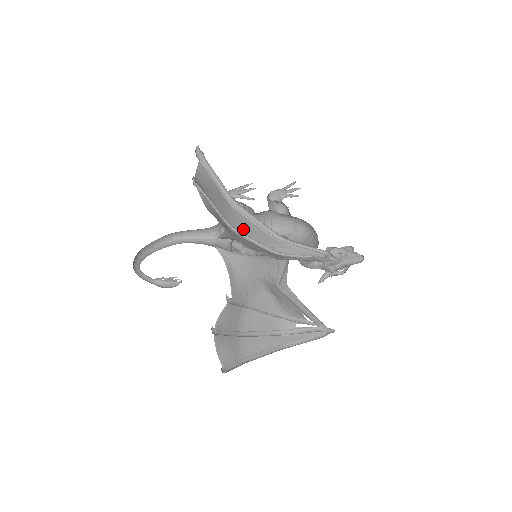
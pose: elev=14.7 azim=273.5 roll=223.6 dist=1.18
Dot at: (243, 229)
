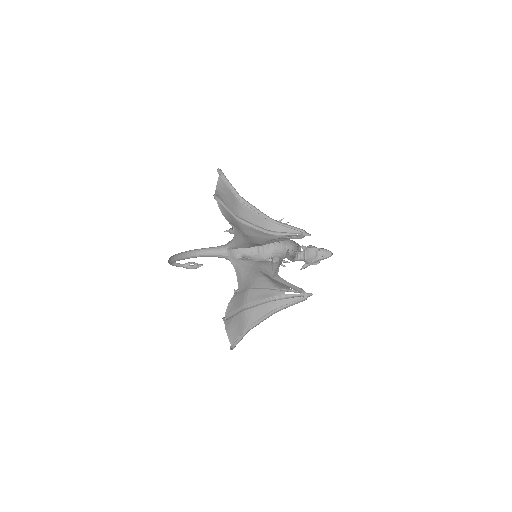
Dot at: (247, 217)
